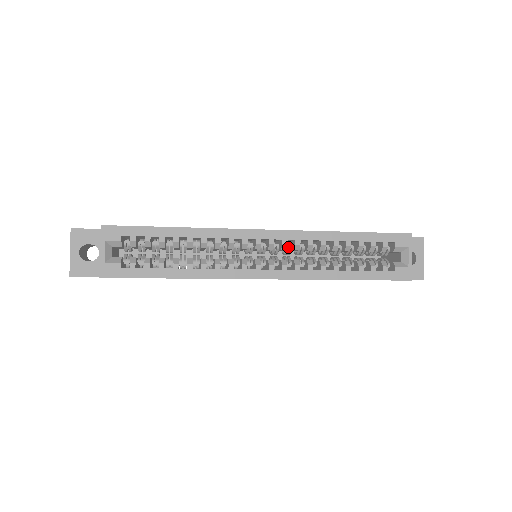
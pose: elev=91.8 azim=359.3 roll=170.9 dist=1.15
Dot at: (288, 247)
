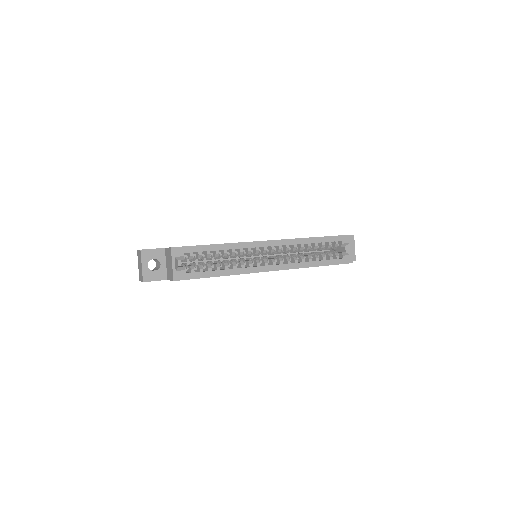
Dot at: occluded
